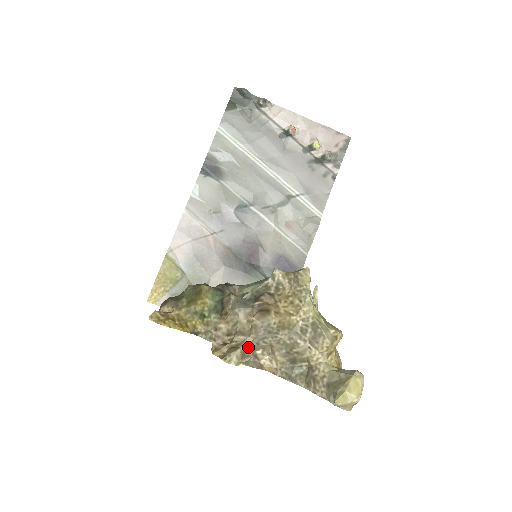
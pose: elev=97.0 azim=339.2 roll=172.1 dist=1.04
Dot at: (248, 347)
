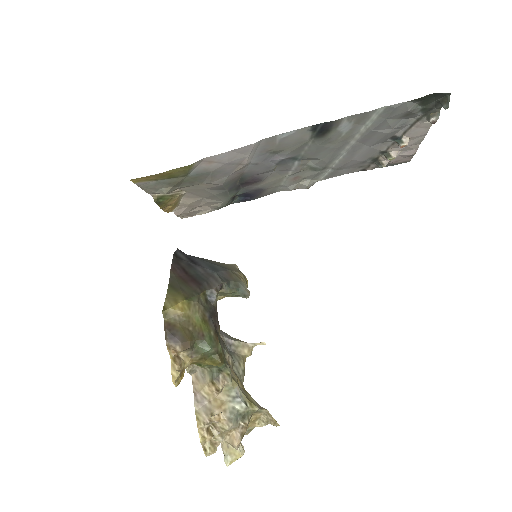
Dot at: occluded
